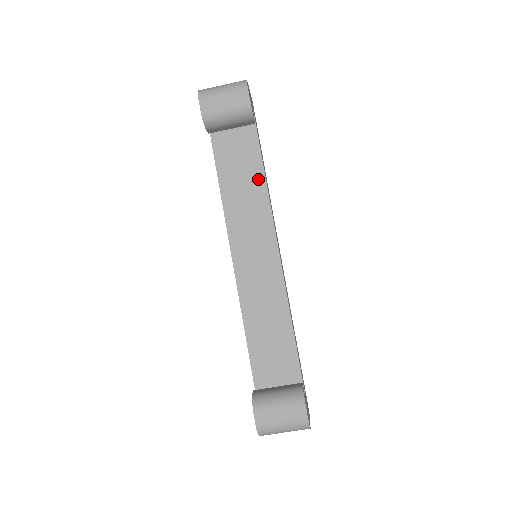
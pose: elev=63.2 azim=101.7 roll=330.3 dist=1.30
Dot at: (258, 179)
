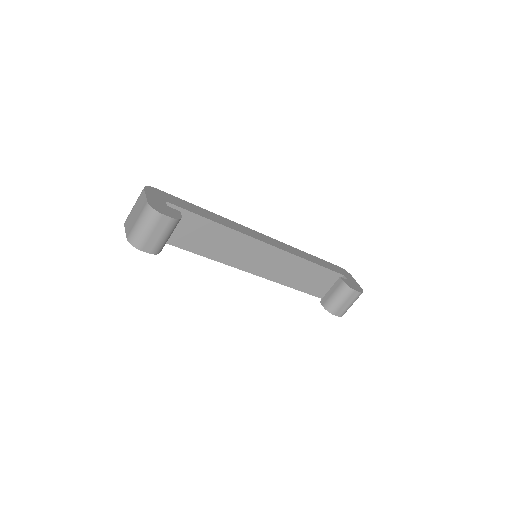
Dot at: (214, 228)
